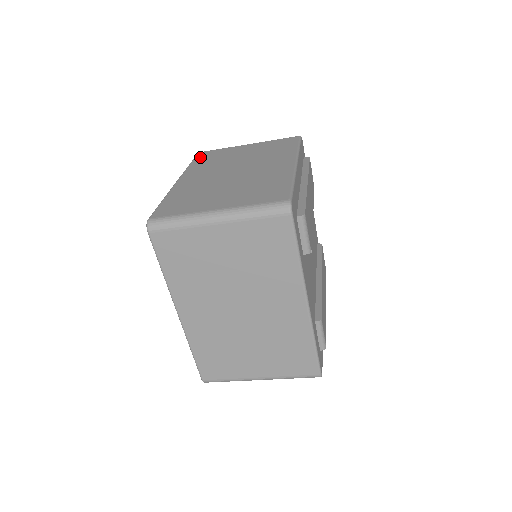
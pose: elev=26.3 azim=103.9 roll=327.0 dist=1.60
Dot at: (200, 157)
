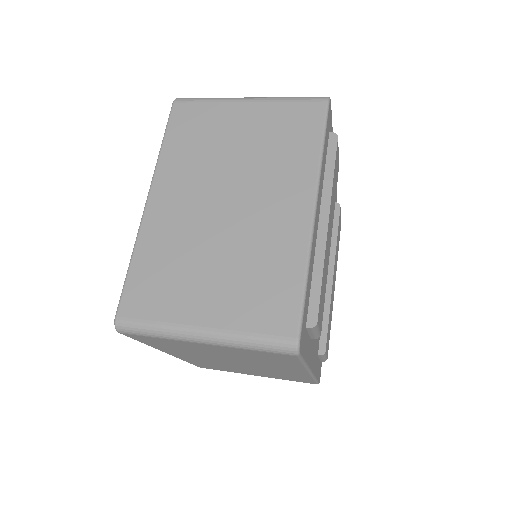
Dot at: (176, 123)
